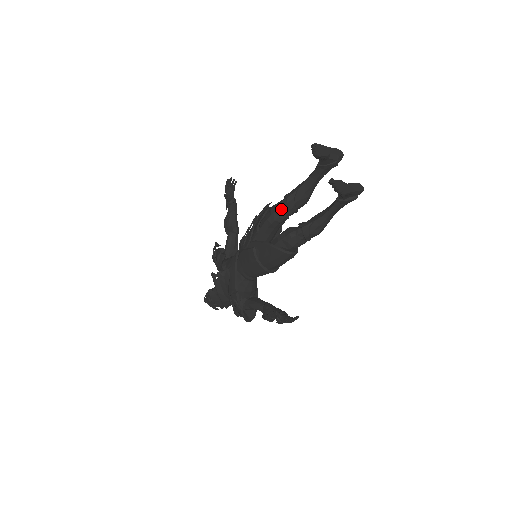
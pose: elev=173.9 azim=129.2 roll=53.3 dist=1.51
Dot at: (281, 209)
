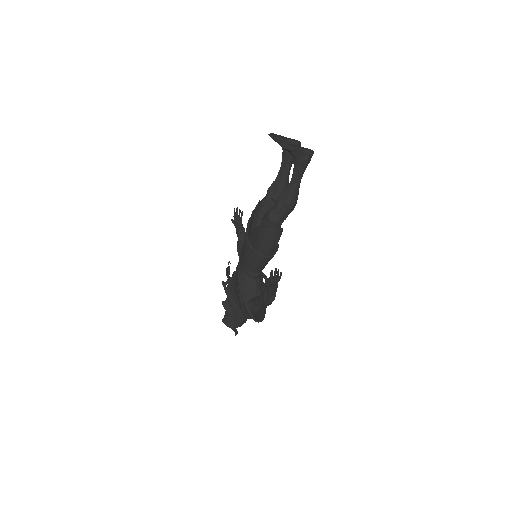
Dot at: (264, 200)
